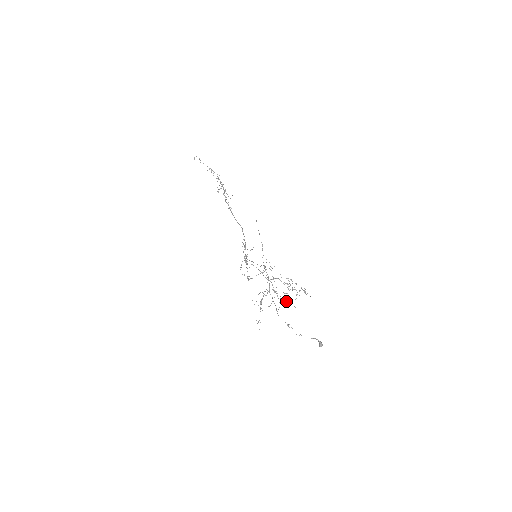
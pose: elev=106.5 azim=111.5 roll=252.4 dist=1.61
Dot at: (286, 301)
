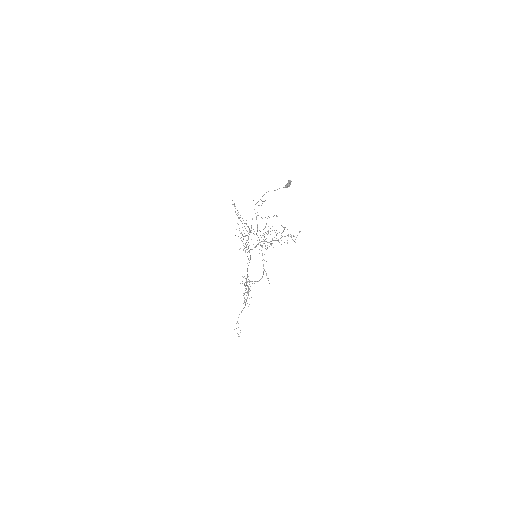
Dot at: occluded
